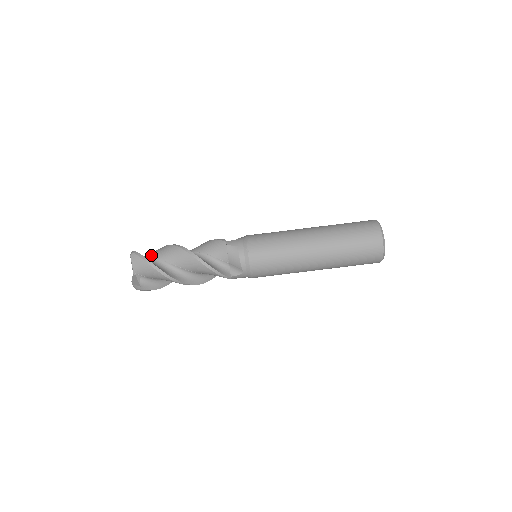
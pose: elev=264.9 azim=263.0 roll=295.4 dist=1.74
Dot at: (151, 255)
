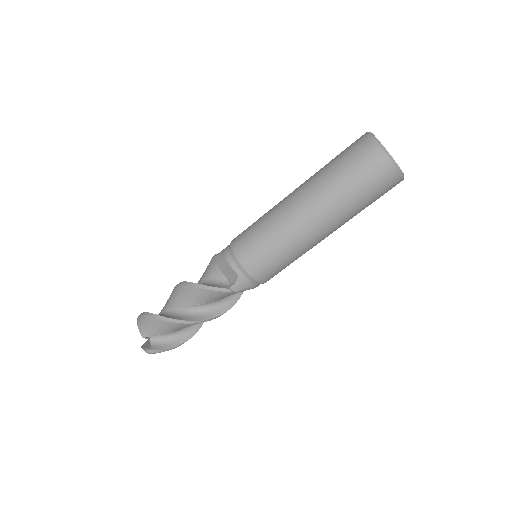
Dot at: occluded
